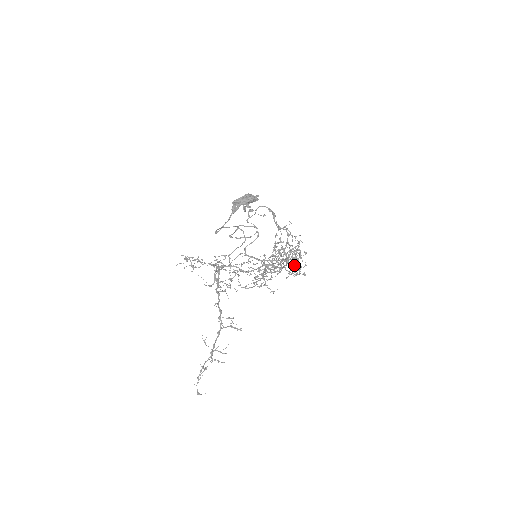
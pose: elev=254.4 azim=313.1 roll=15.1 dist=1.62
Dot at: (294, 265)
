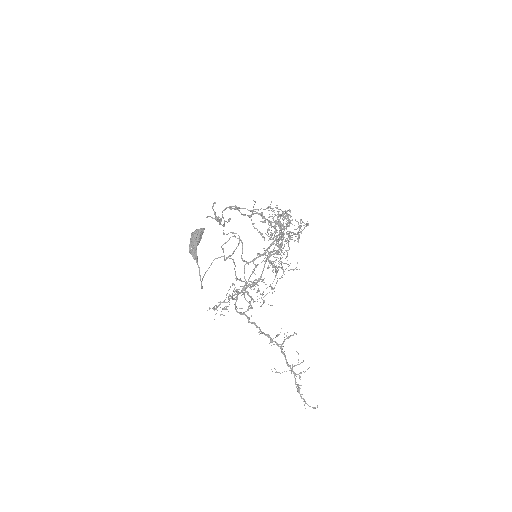
Dot at: (289, 232)
